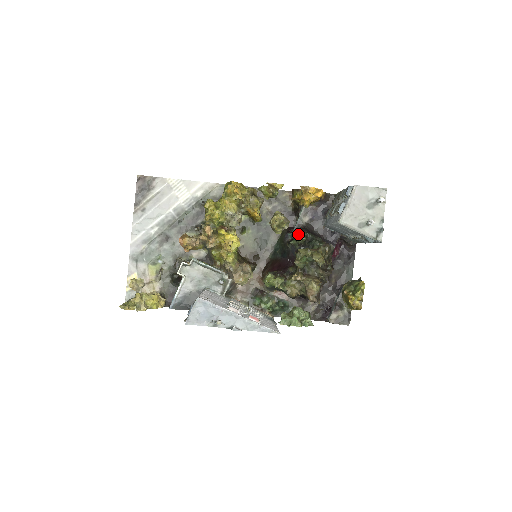
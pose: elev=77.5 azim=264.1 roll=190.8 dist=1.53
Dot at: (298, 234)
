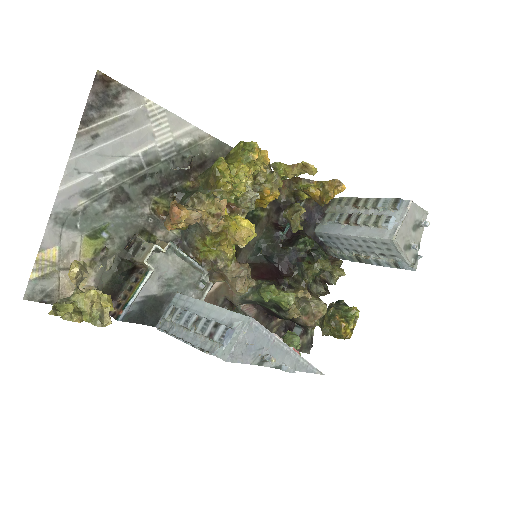
Dot at: (308, 238)
